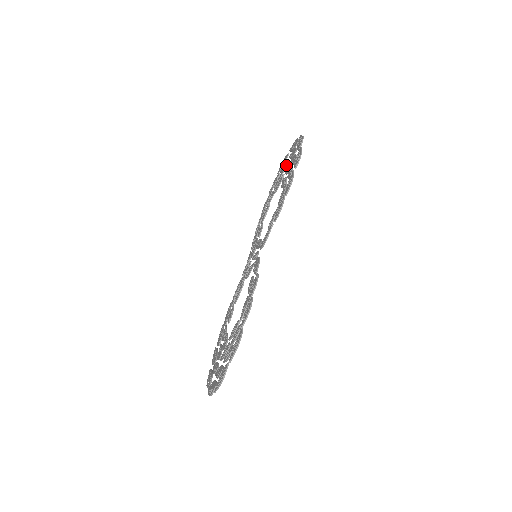
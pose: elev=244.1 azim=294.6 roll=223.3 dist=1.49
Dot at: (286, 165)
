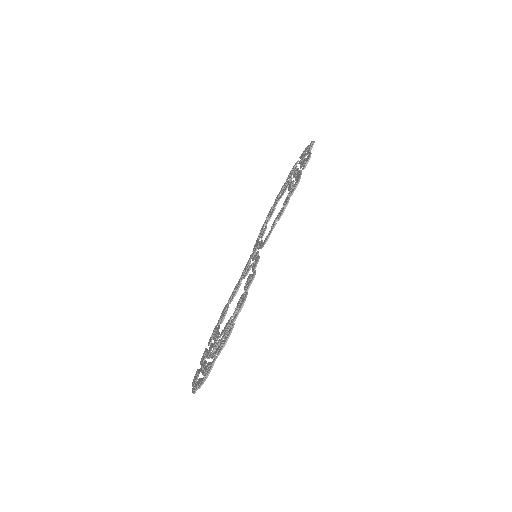
Dot at: occluded
